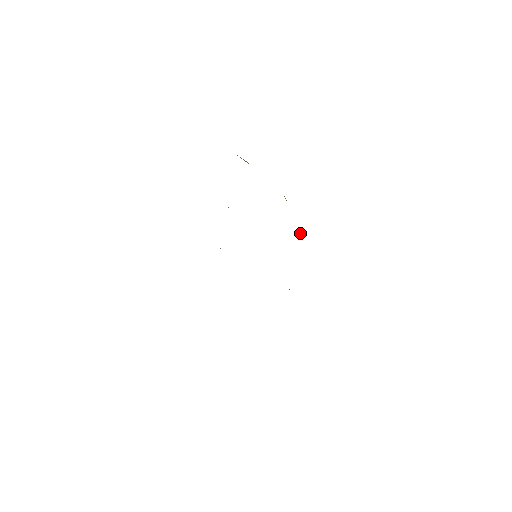
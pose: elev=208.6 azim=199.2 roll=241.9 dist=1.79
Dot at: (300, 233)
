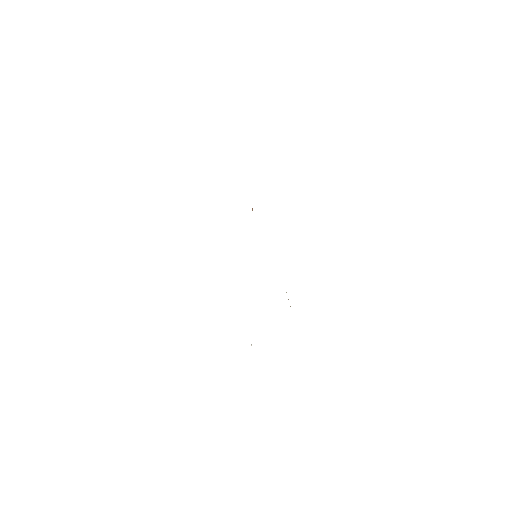
Dot at: occluded
